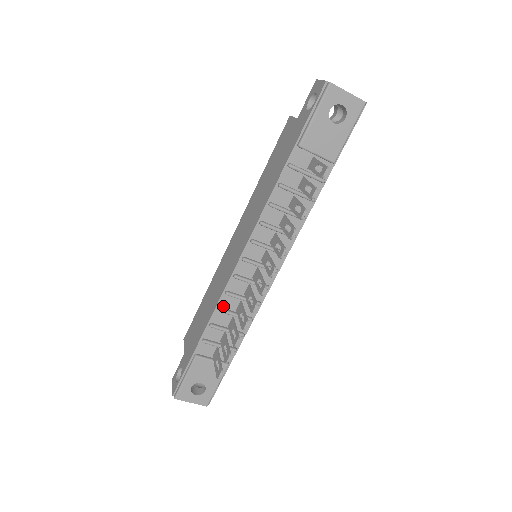
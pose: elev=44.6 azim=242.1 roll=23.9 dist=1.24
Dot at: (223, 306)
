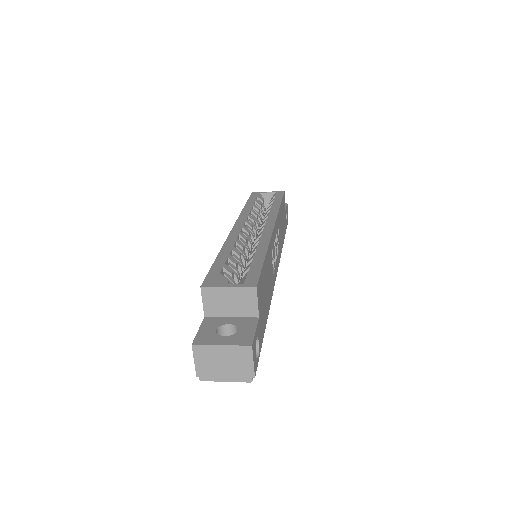
Dot at: occluded
